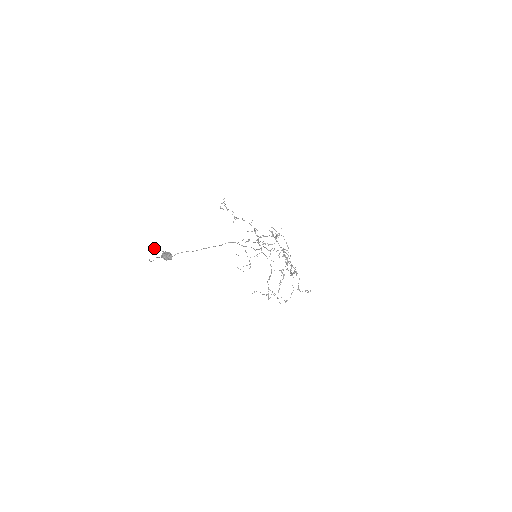
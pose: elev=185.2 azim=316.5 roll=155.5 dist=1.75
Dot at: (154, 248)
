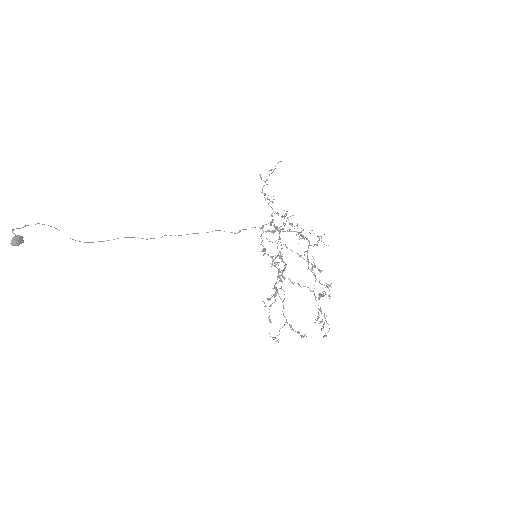
Dot at: occluded
